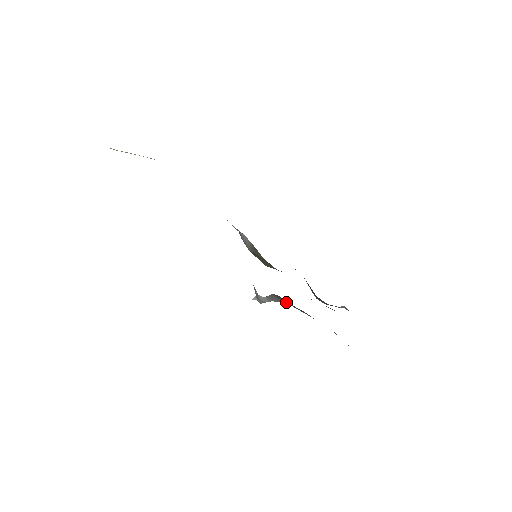
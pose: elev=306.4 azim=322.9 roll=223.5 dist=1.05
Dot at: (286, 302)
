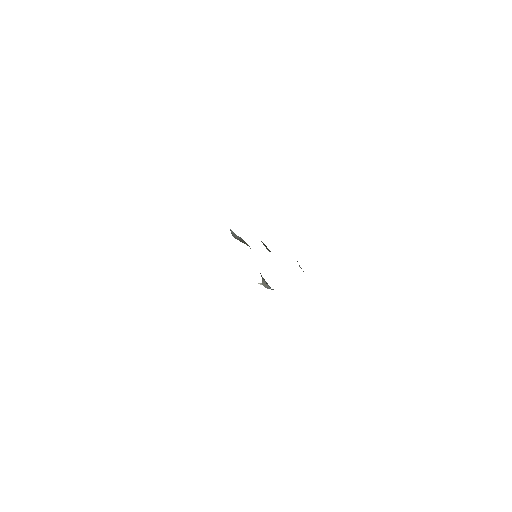
Dot at: occluded
